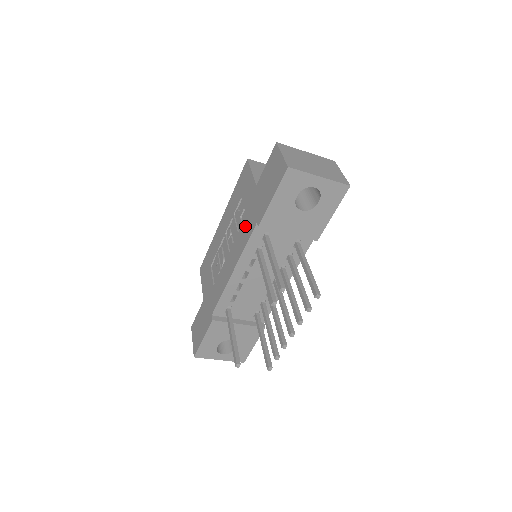
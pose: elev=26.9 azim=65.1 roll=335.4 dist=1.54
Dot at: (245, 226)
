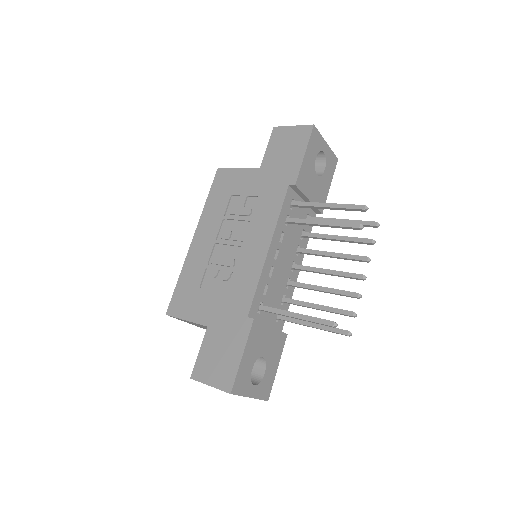
Dot at: (264, 203)
